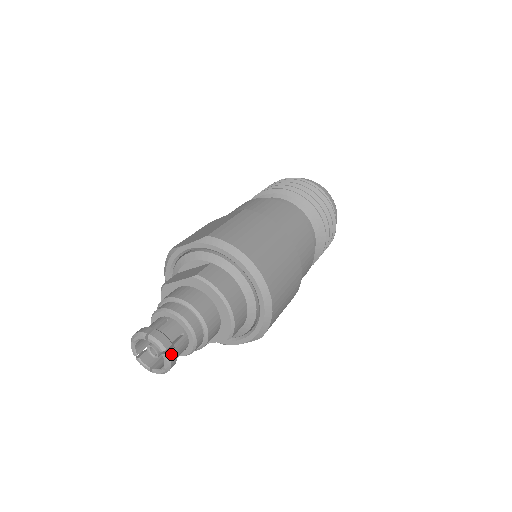
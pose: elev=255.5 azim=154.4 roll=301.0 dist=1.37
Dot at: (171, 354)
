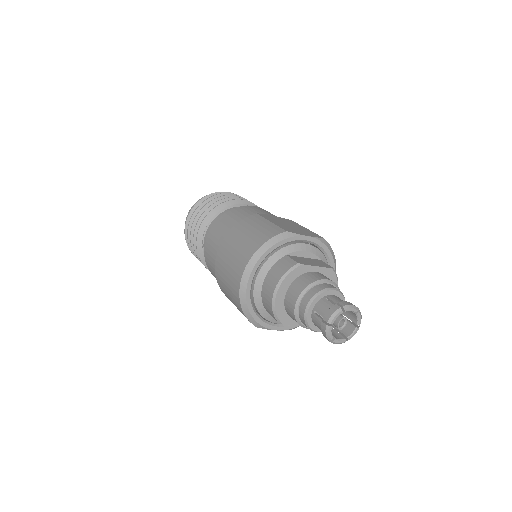
Dot at: (356, 329)
